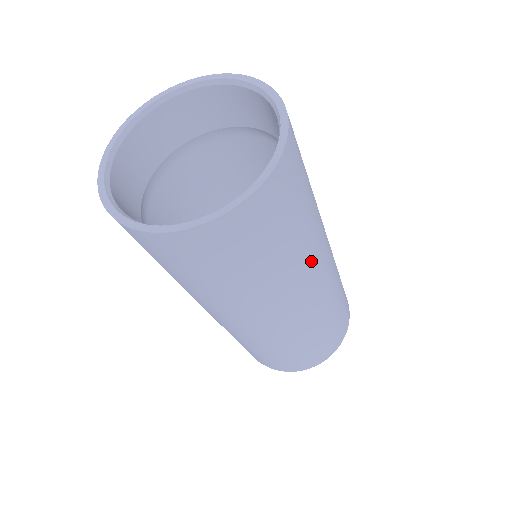
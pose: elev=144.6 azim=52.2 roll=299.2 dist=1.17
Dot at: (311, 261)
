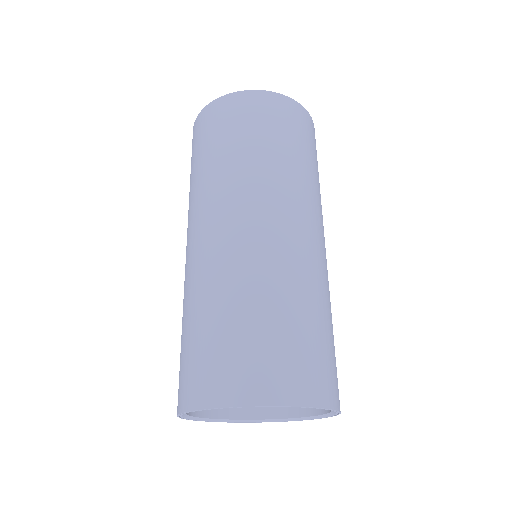
Dot at: occluded
